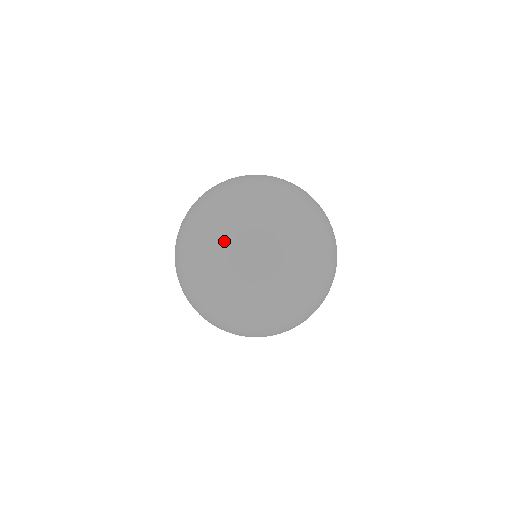
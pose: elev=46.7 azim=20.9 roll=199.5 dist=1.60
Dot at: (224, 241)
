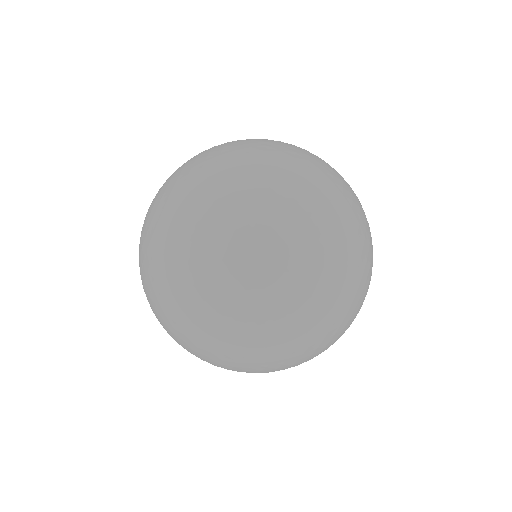
Dot at: (160, 225)
